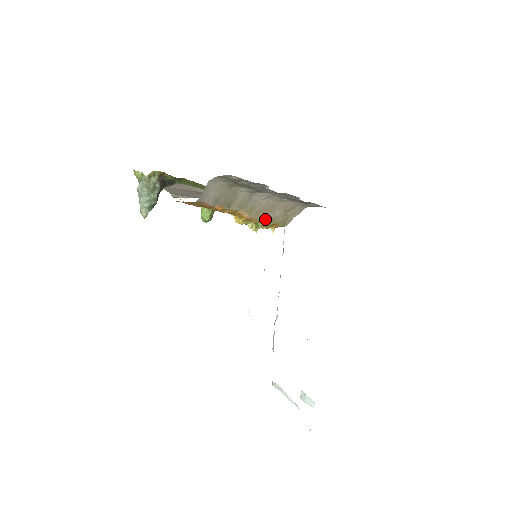
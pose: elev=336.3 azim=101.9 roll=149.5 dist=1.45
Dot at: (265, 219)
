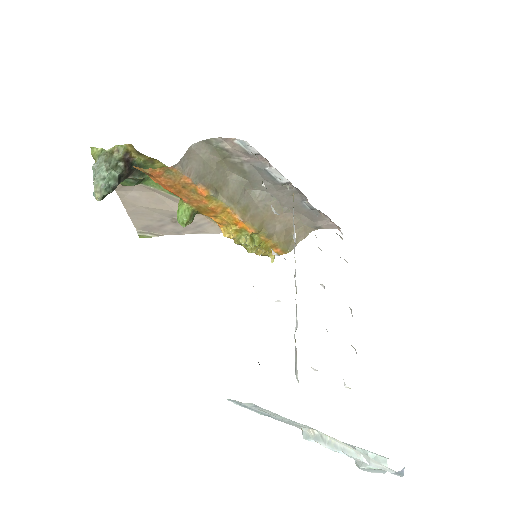
Dot at: (263, 230)
